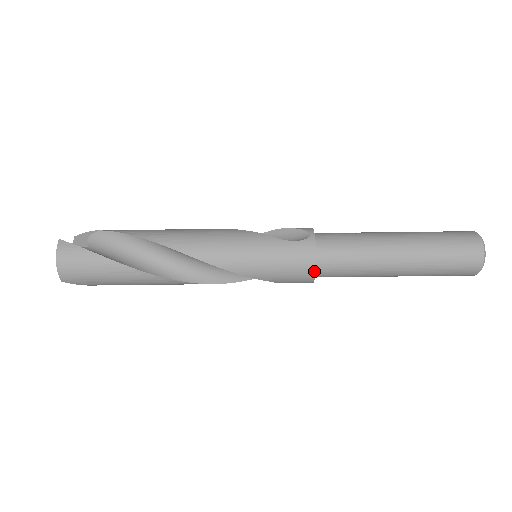
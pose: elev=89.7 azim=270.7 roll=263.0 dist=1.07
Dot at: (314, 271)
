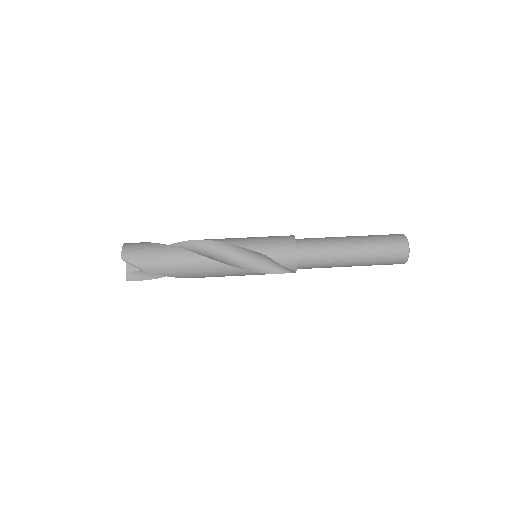
Dot at: (295, 244)
